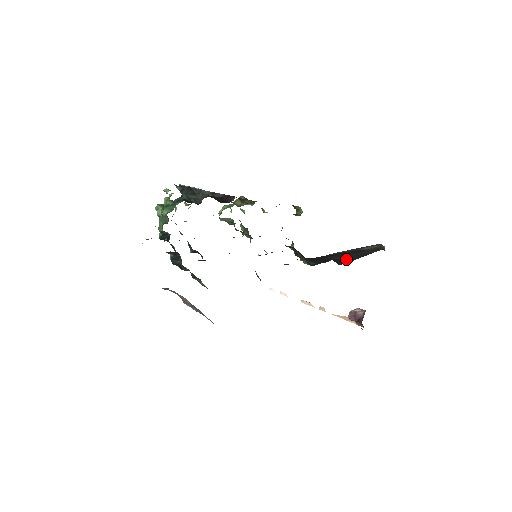
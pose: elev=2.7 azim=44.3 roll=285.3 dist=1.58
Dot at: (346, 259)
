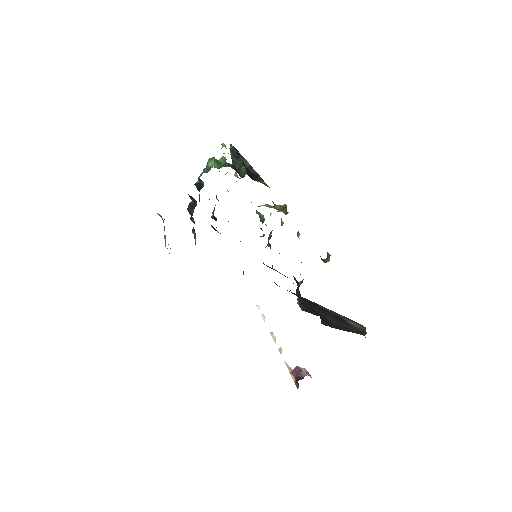
Dot at: (330, 322)
